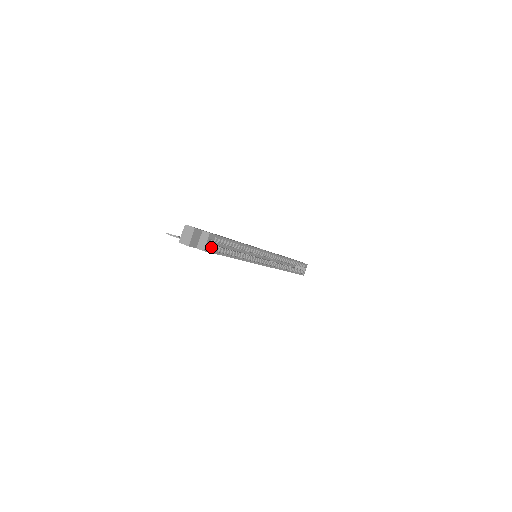
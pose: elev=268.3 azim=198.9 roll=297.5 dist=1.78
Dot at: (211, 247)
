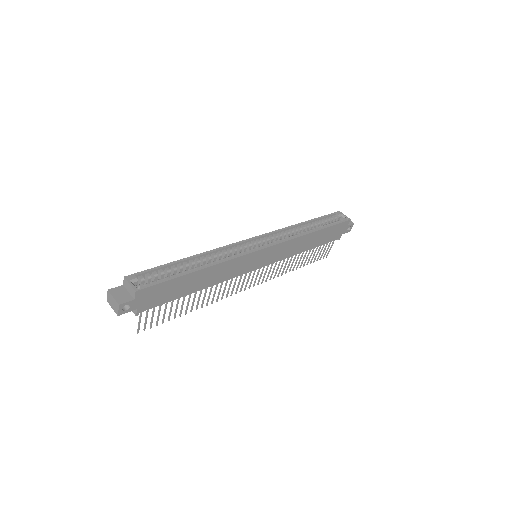
Dot at: (147, 284)
